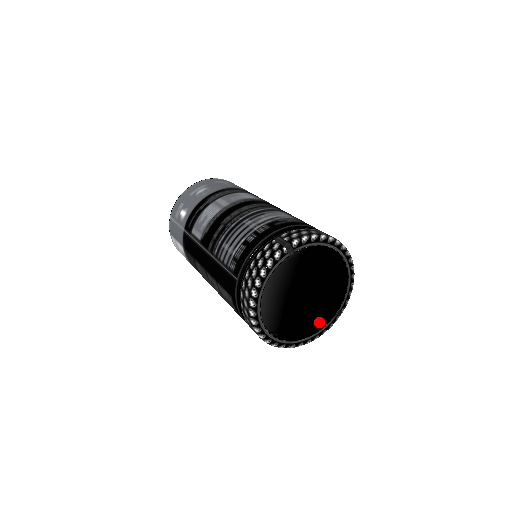
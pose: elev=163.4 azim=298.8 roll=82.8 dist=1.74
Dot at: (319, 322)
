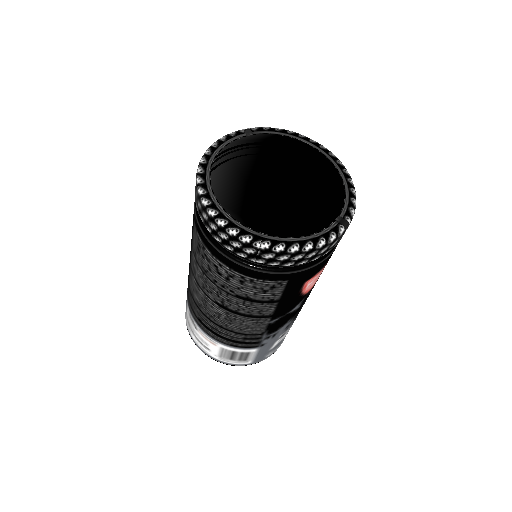
Dot at: (308, 224)
